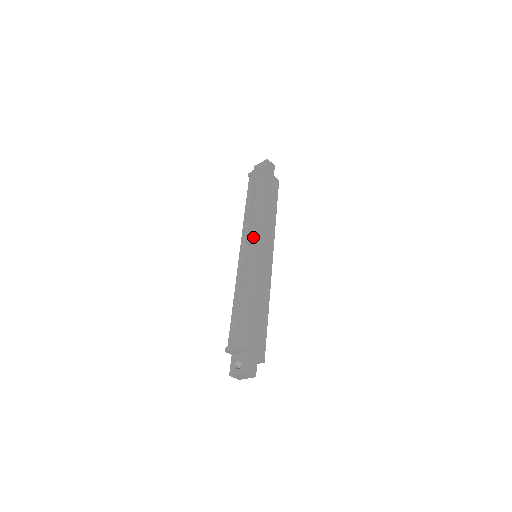
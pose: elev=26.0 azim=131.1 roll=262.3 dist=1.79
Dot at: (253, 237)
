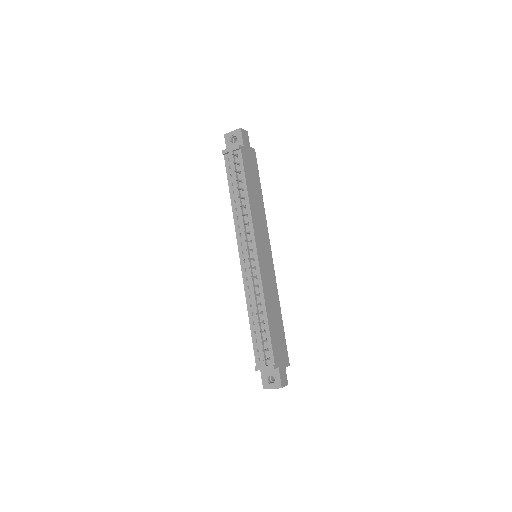
Dot at: (253, 241)
